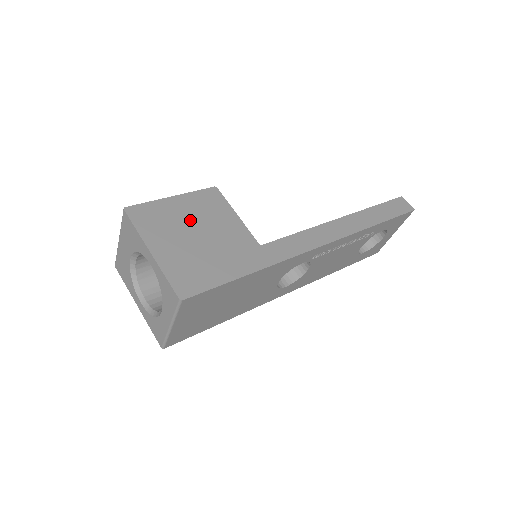
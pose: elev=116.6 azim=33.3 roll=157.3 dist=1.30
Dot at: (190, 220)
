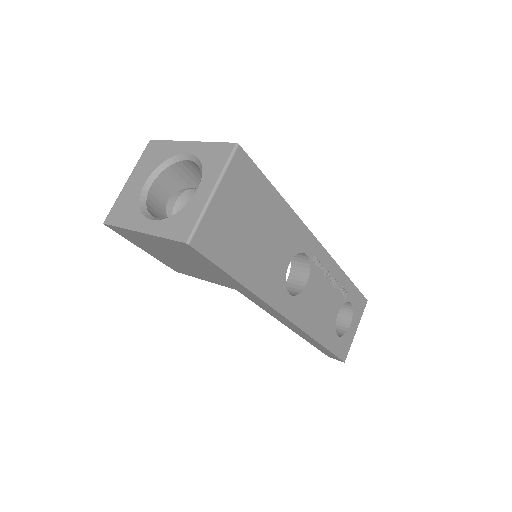
Dot at: occluded
